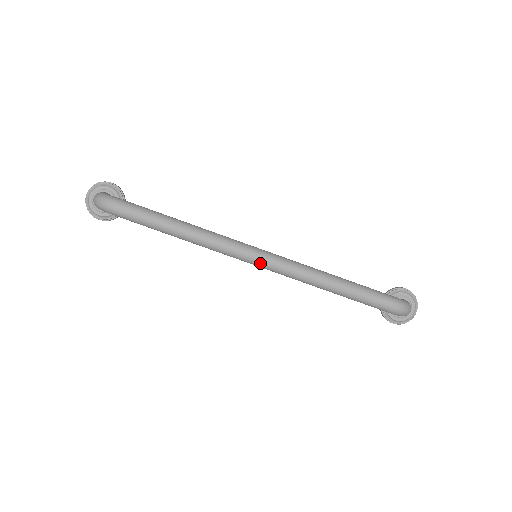
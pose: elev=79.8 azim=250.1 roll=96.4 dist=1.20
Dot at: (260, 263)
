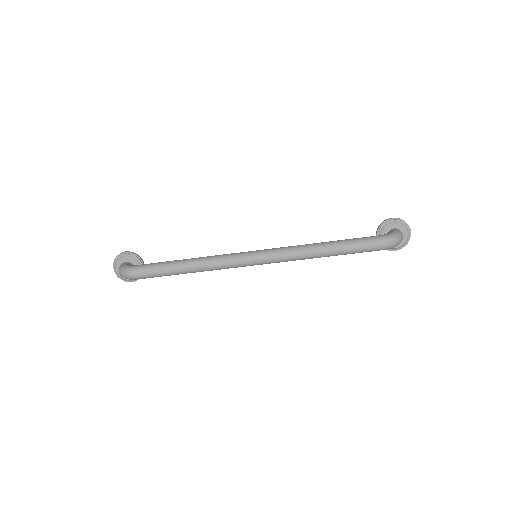
Dot at: (260, 263)
